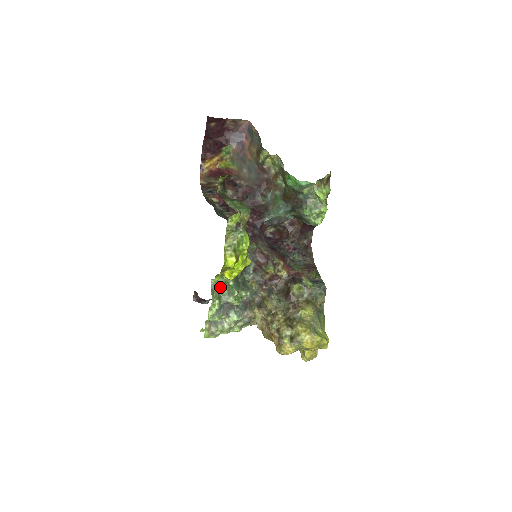
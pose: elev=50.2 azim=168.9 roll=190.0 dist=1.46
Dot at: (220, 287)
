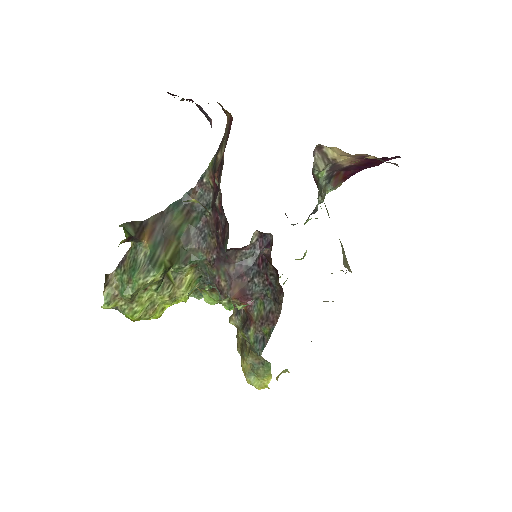
Dot at: occluded
